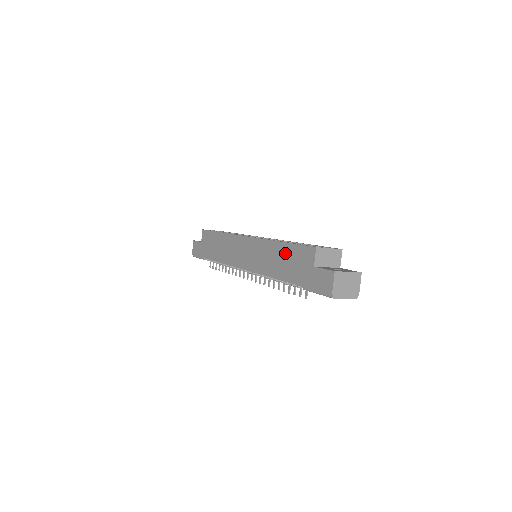
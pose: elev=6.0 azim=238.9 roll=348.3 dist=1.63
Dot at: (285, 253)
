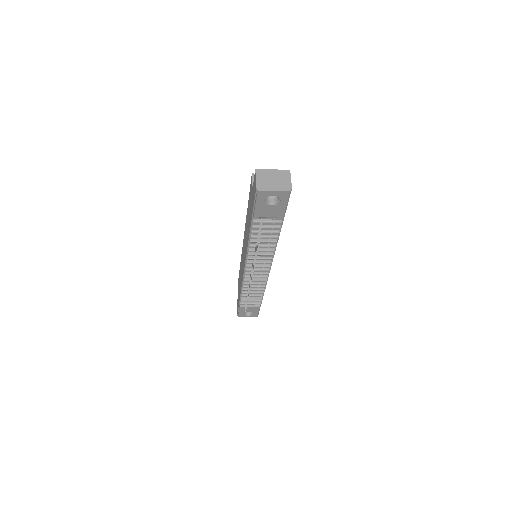
Dot at: (248, 210)
